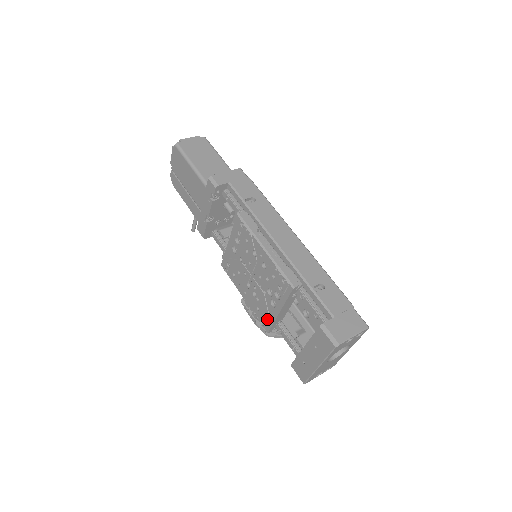
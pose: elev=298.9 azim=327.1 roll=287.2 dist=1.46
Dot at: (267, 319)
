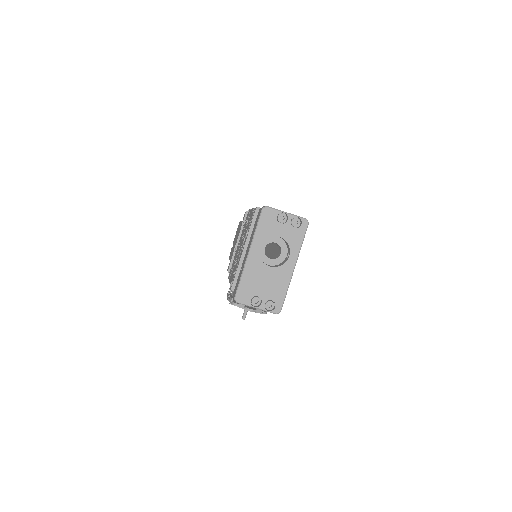
Dot at: (235, 272)
